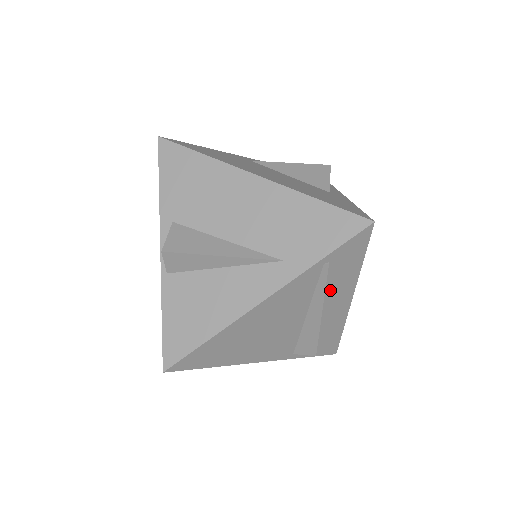
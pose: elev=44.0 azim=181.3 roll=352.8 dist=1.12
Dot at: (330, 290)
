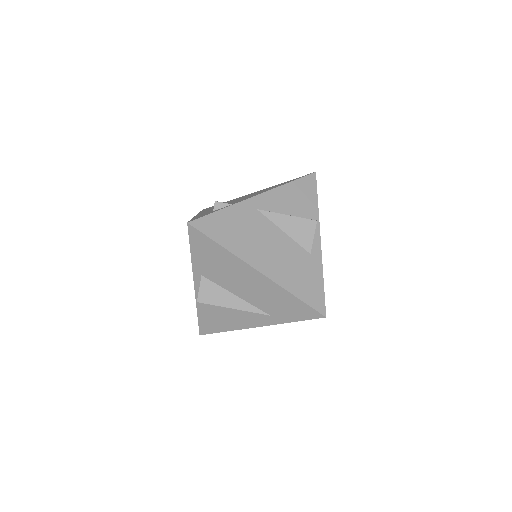
Dot at: occluded
